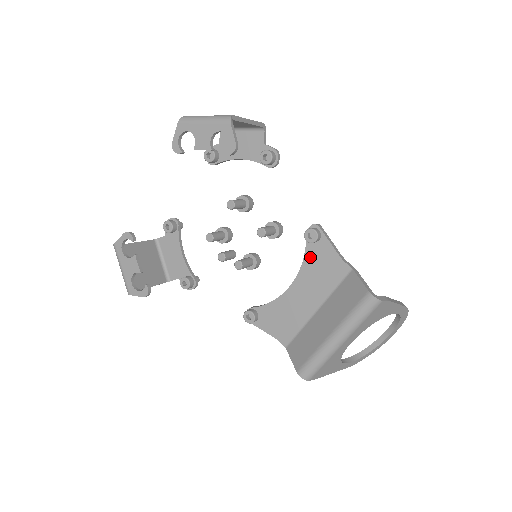
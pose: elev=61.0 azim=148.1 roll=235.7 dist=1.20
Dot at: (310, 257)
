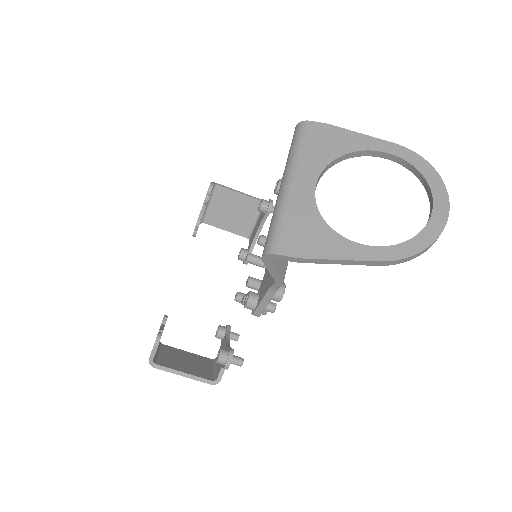
Dot at: occluded
